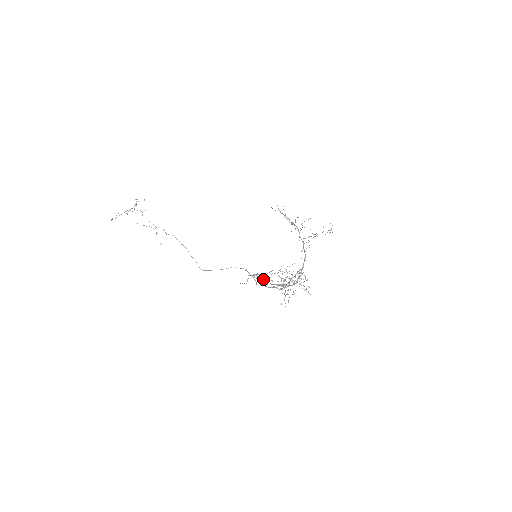
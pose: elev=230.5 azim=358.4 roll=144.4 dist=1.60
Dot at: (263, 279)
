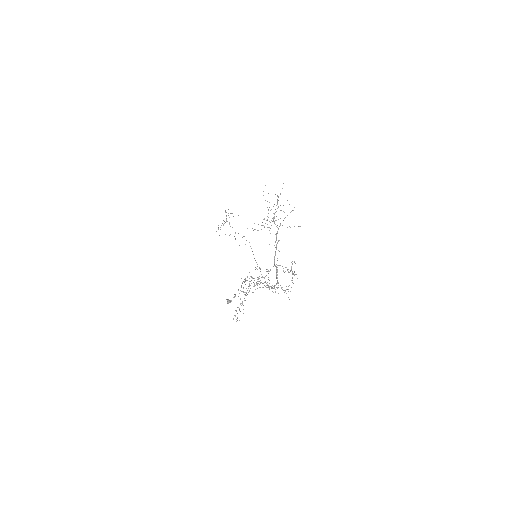
Dot at: occluded
